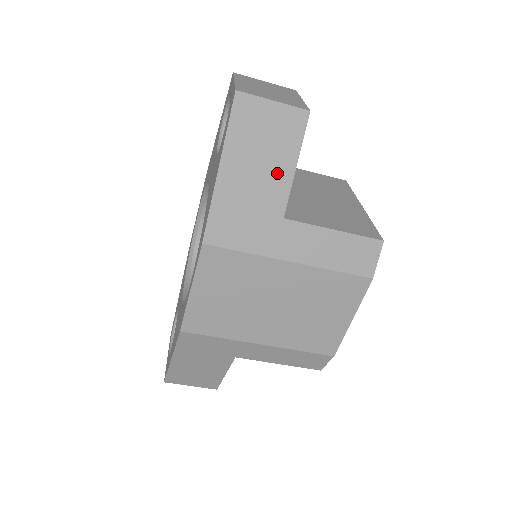
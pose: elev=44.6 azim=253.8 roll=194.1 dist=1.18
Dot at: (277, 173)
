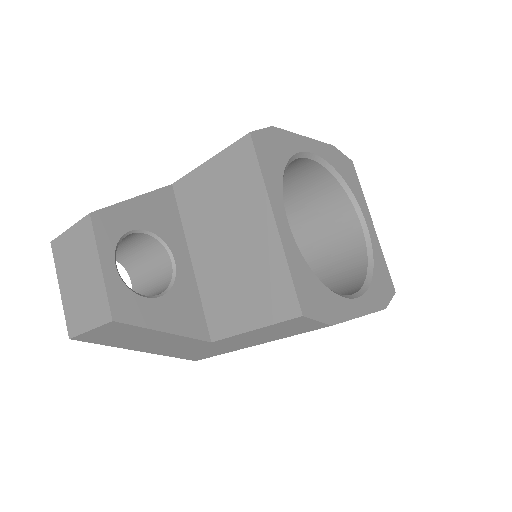
Dot at: (165, 339)
